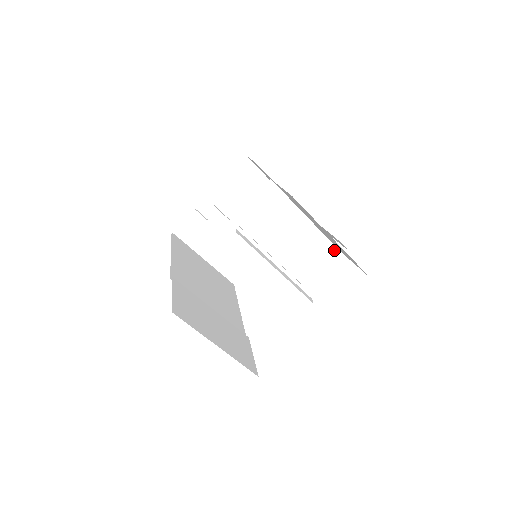
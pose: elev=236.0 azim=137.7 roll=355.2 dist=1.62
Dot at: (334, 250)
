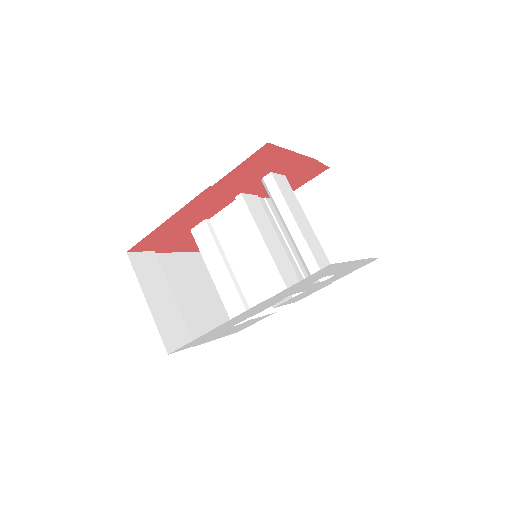
Dot at: occluded
